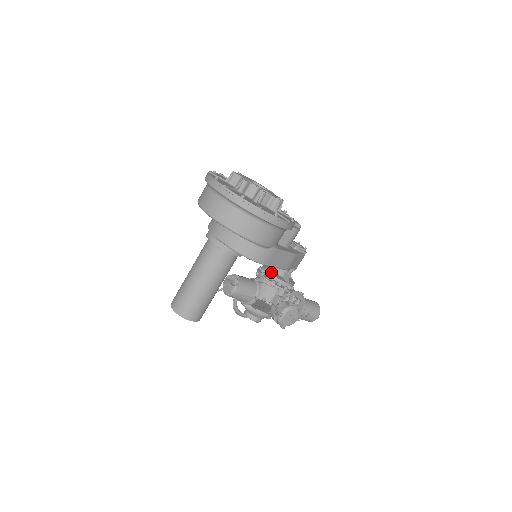
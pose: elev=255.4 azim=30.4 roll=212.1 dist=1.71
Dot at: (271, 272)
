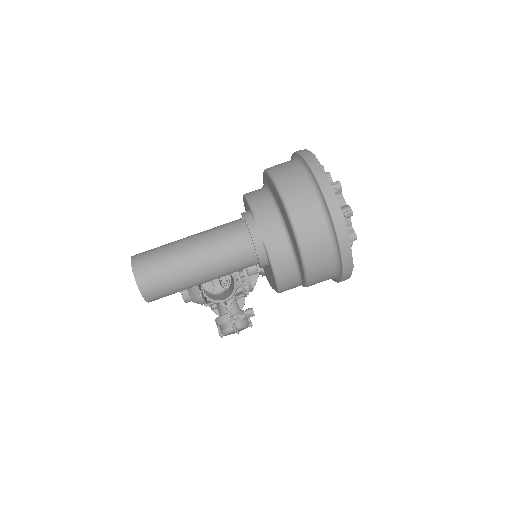
Dot at: occluded
